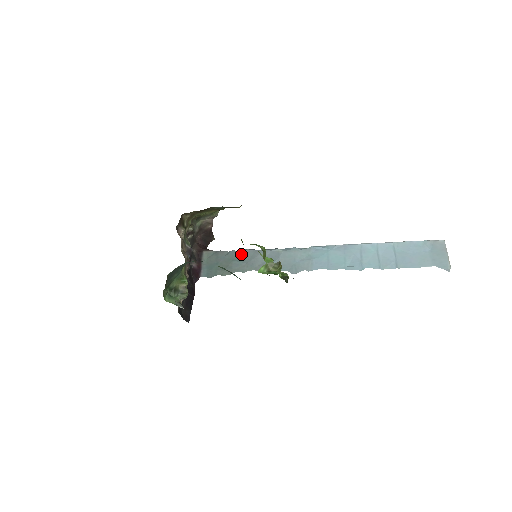
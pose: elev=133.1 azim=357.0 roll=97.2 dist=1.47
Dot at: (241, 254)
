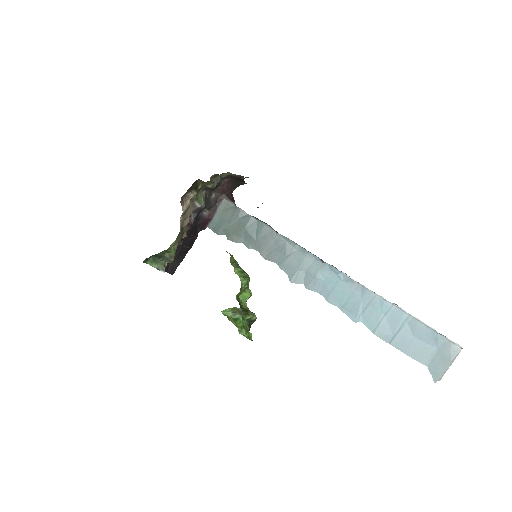
Dot at: (257, 226)
